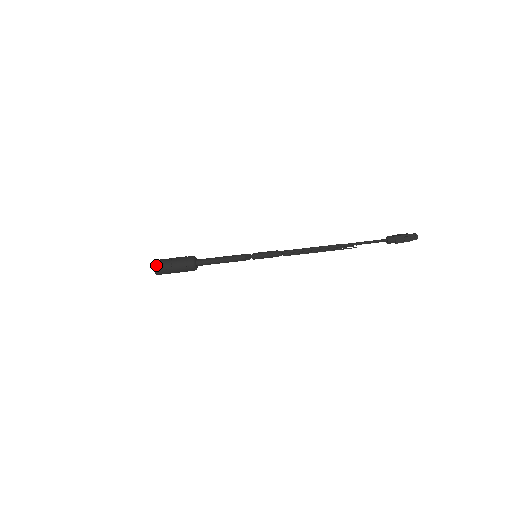
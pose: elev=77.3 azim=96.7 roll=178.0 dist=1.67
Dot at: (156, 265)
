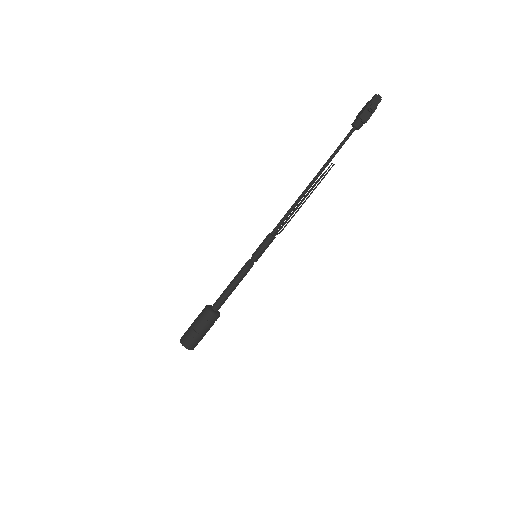
Dot at: (184, 344)
